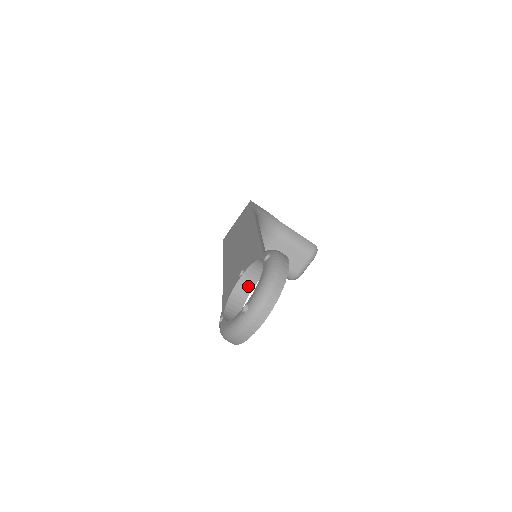
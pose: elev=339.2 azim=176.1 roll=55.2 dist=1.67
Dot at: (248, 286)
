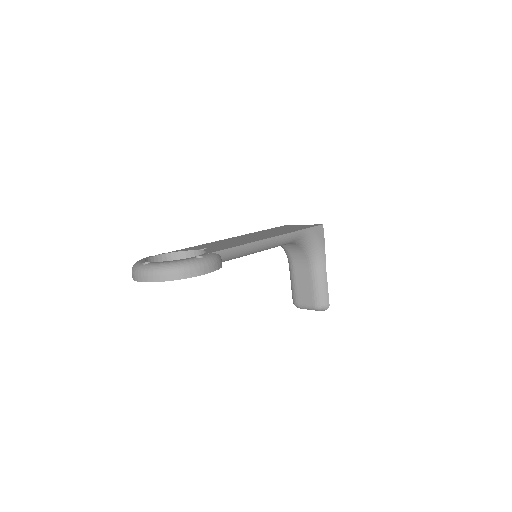
Dot at: occluded
